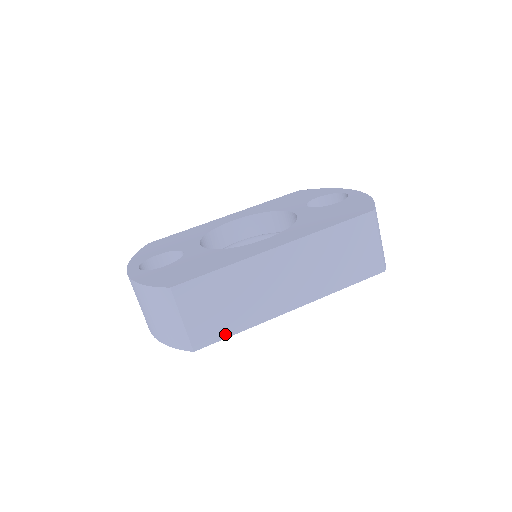
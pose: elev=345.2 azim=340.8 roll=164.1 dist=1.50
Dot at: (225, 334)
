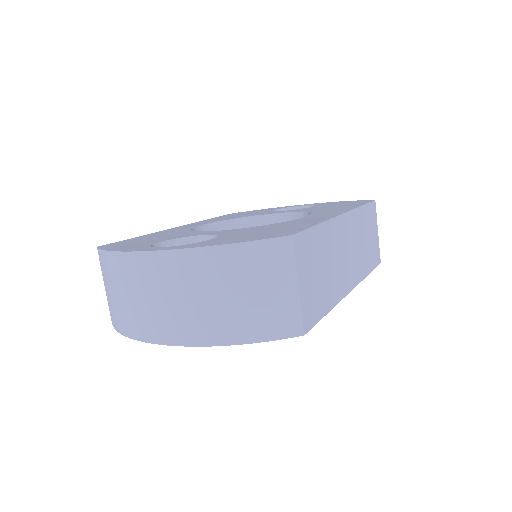
Dot at: (321, 313)
